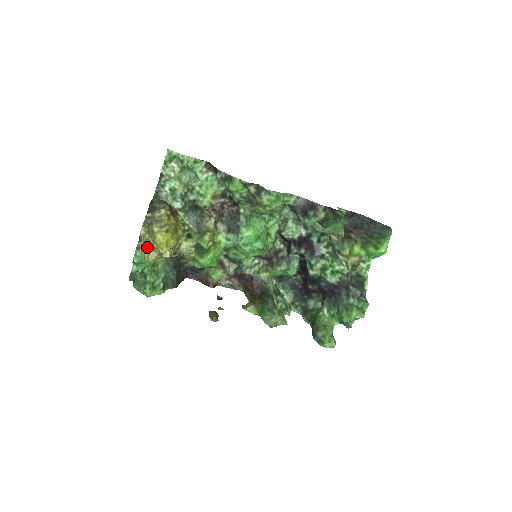
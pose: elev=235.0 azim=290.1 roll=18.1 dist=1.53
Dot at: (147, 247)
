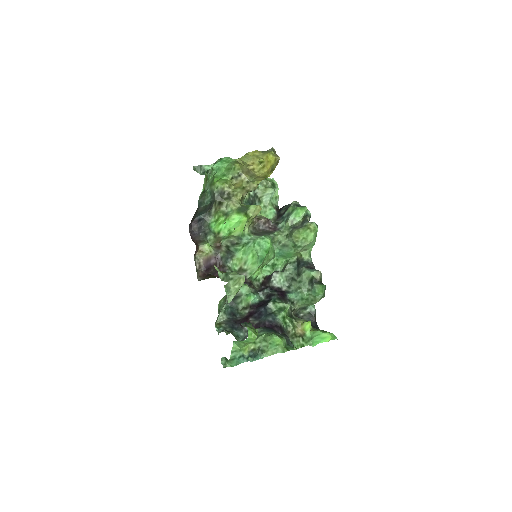
Dot at: (251, 155)
